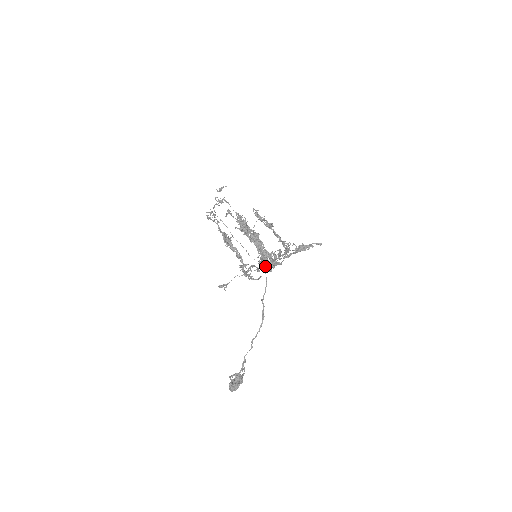
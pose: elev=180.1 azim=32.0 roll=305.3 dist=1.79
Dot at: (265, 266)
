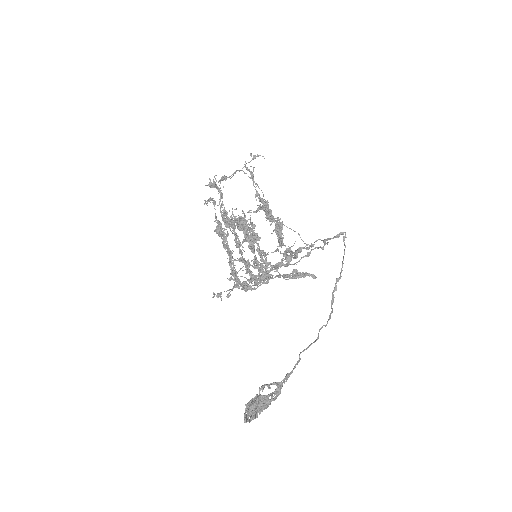
Dot at: occluded
